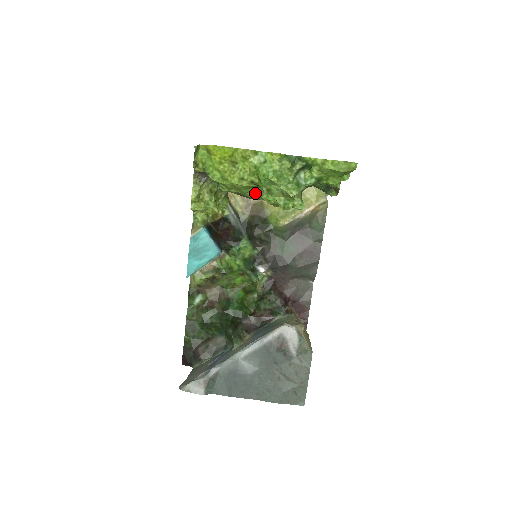
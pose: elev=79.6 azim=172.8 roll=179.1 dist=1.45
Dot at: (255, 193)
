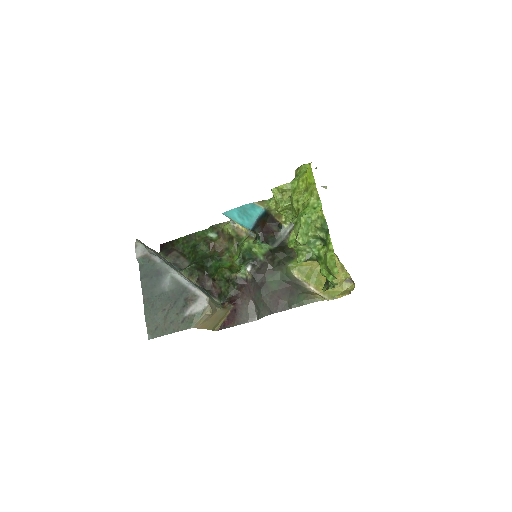
Dot at: occluded
